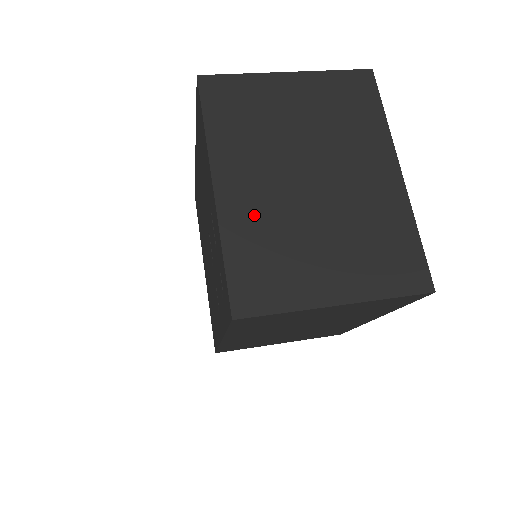
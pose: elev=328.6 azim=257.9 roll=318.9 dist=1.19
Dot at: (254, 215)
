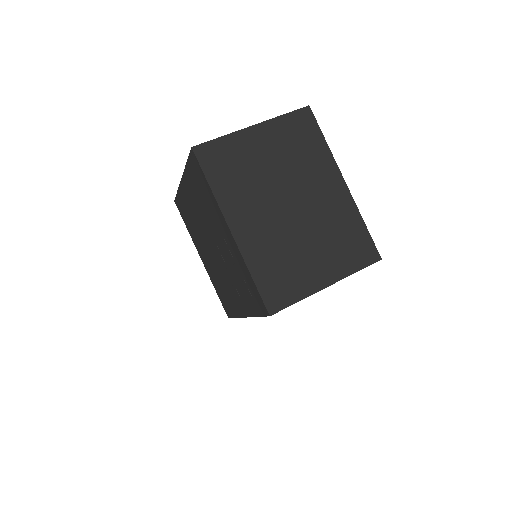
Dot at: (262, 243)
